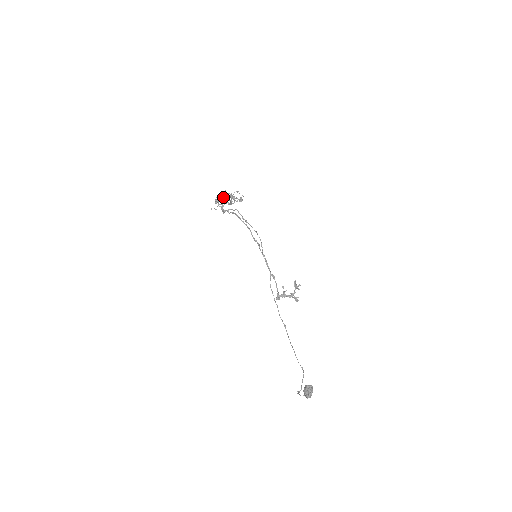
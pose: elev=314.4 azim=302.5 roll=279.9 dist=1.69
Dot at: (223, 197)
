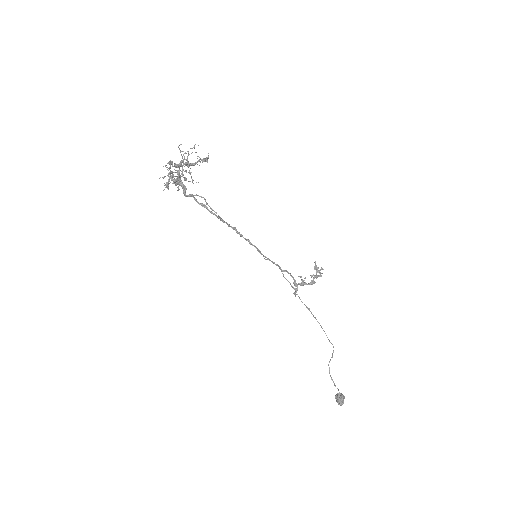
Dot at: occluded
